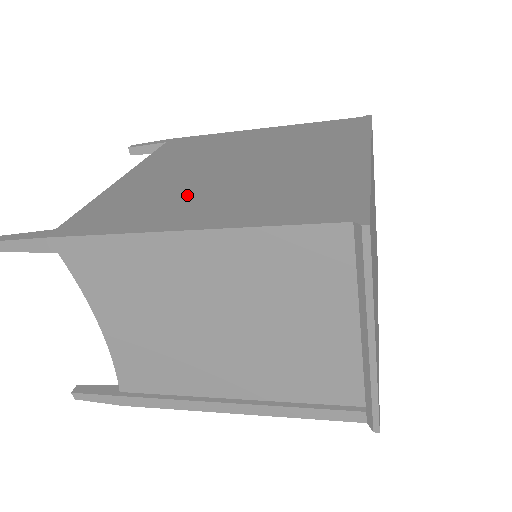
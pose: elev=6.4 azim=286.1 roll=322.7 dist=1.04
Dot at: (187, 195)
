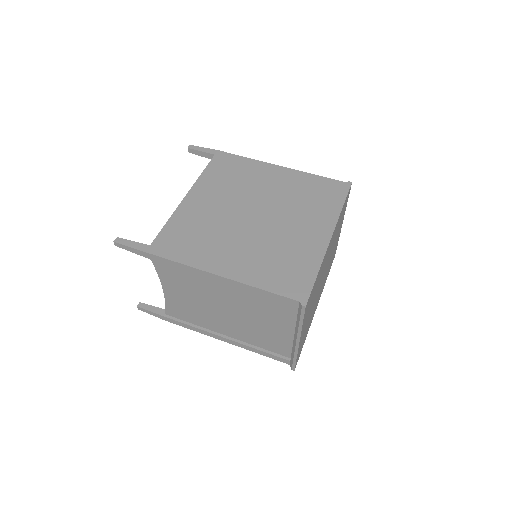
Dot at: (224, 239)
